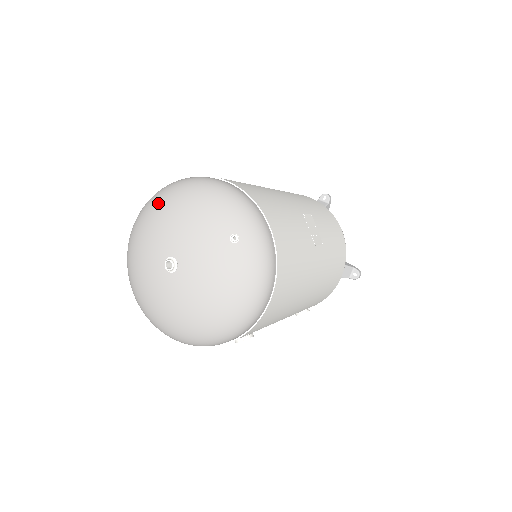
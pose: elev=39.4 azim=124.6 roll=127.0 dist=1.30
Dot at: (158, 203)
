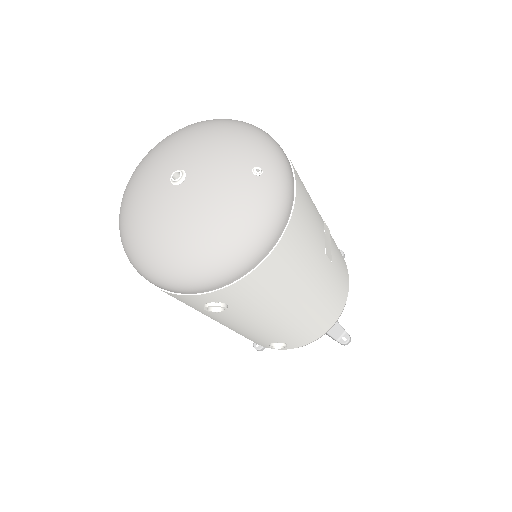
Dot at: (190, 127)
